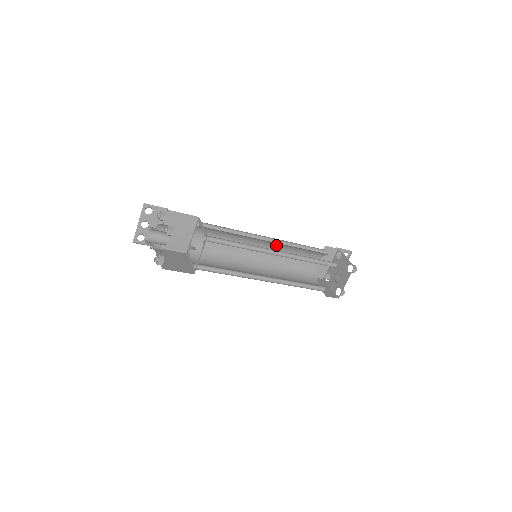
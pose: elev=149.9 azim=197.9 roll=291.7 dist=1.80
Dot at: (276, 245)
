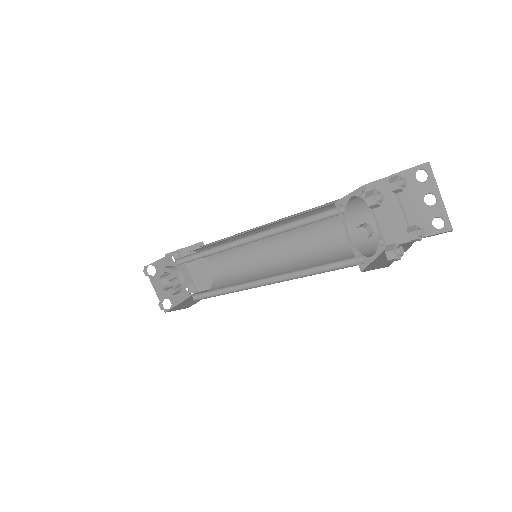
Dot at: occluded
